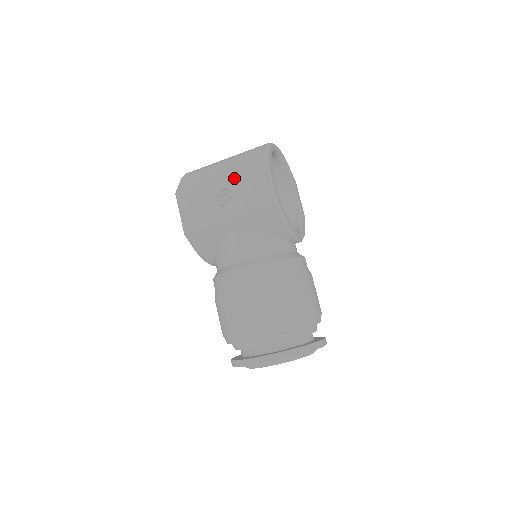
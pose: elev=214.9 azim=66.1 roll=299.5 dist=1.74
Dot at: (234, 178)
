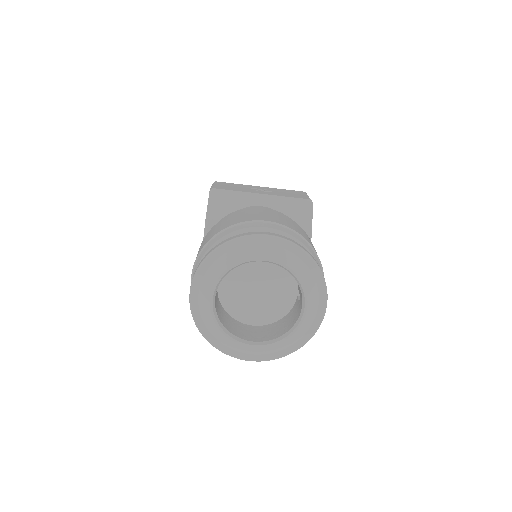
Dot at: (275, 189)
